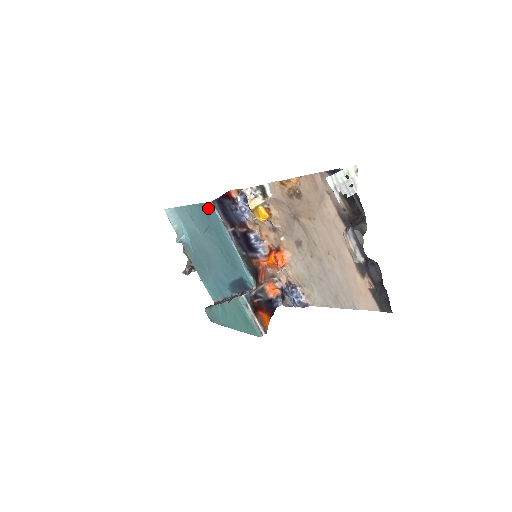
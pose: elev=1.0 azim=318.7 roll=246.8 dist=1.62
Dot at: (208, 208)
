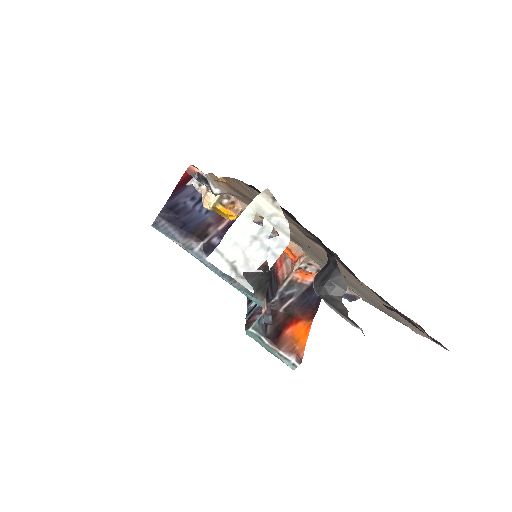
Dot at: occluded
